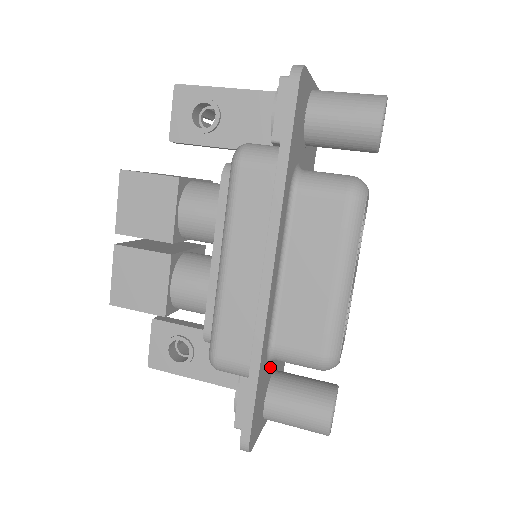
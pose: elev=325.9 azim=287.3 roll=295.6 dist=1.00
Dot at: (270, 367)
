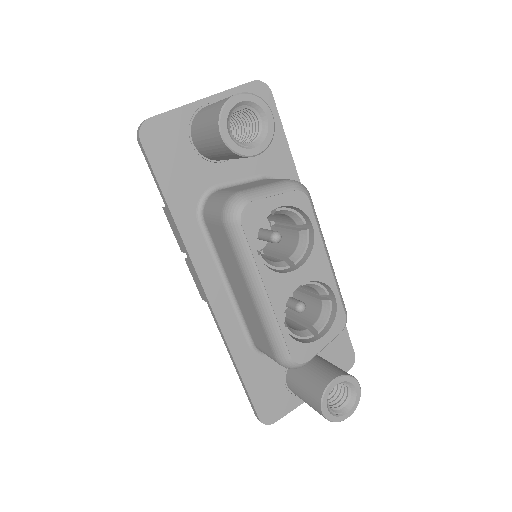
Dot at: occluded
